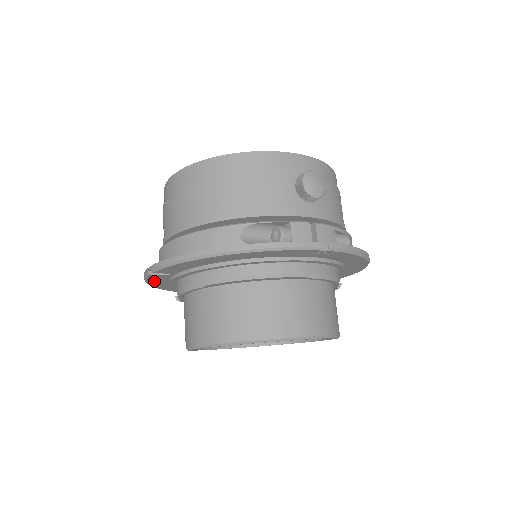
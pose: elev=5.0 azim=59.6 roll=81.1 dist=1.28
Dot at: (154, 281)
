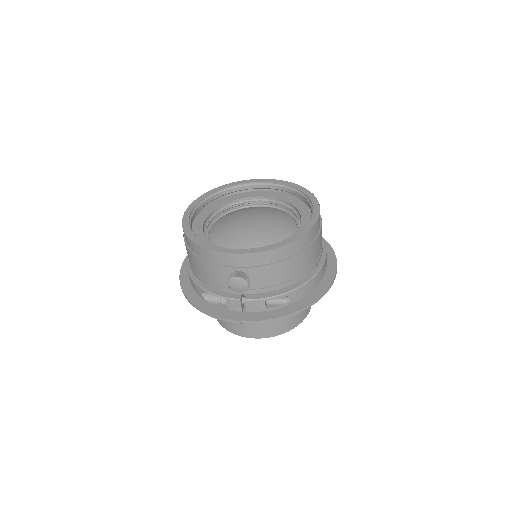
Dot at: occluded
